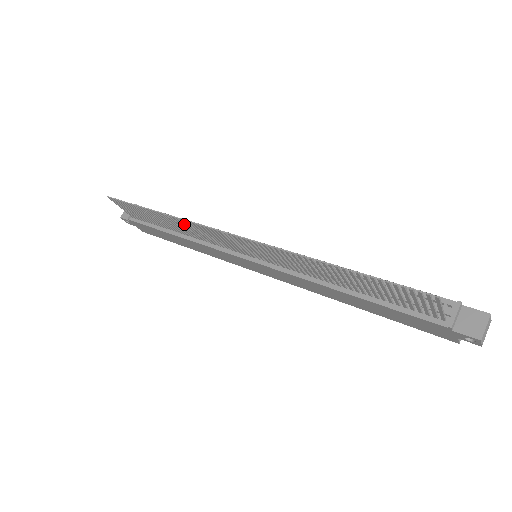
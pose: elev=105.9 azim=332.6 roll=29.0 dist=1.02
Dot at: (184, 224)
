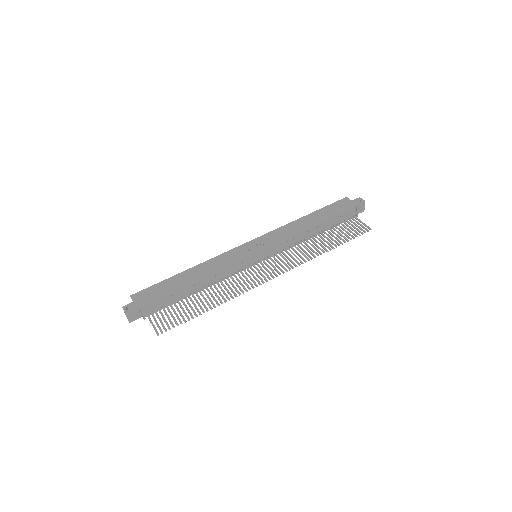
Dot at: (230, 293)
